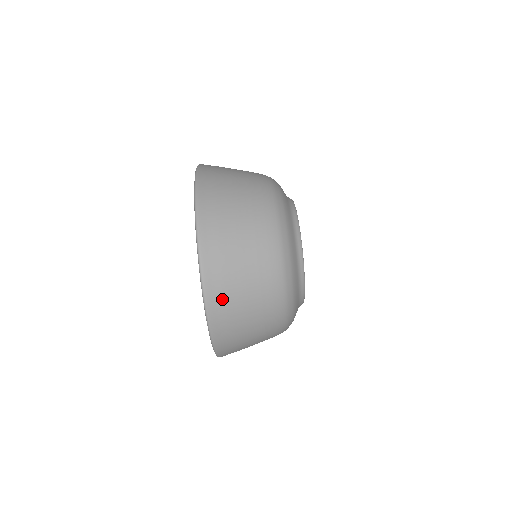
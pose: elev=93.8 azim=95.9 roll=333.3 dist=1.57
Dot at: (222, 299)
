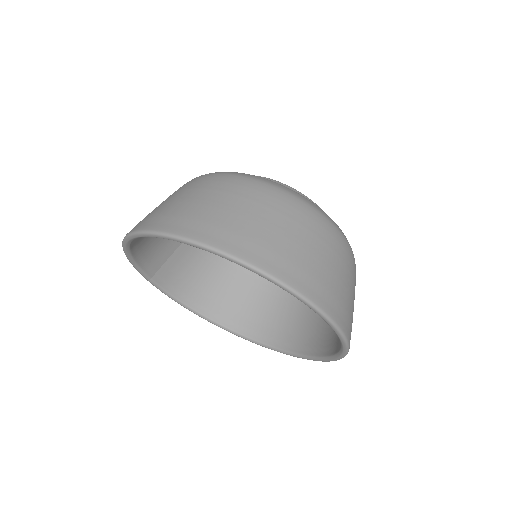
Dot at: (297, 270)
